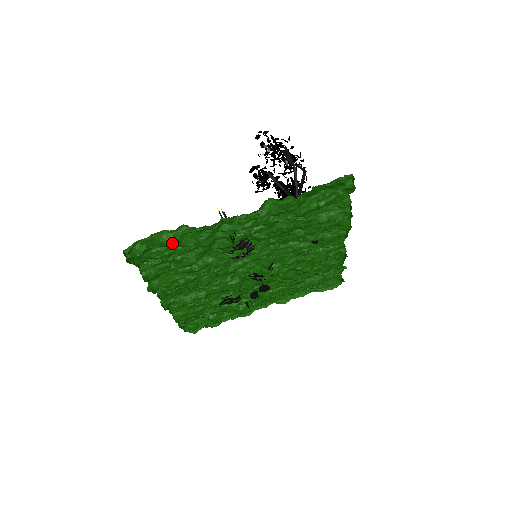
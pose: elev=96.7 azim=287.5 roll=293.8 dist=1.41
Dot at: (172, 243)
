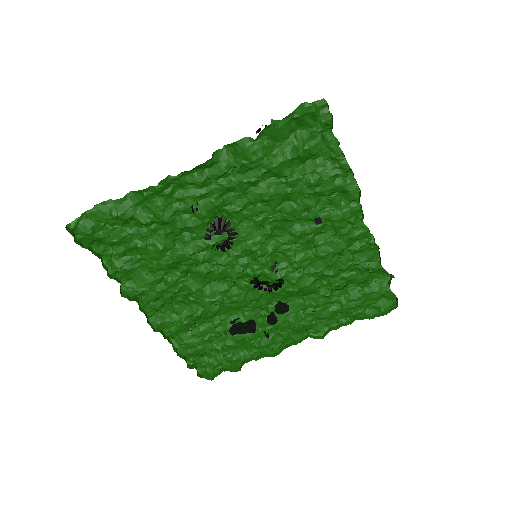
Dot at: (122, 216)
